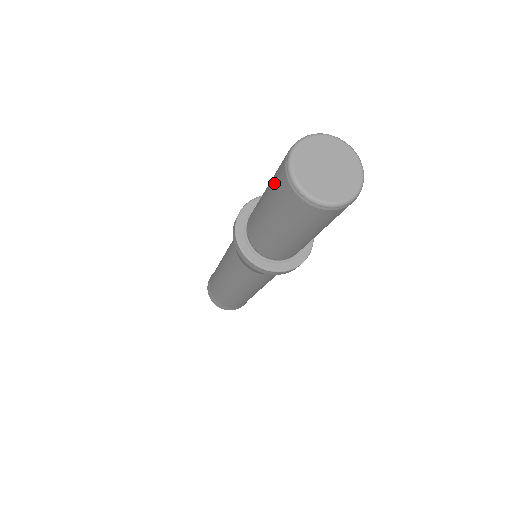
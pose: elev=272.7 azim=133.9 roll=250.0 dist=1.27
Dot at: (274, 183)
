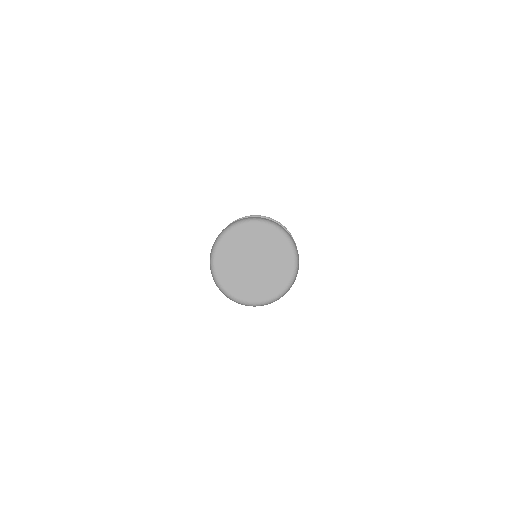
Dot at: occluded
